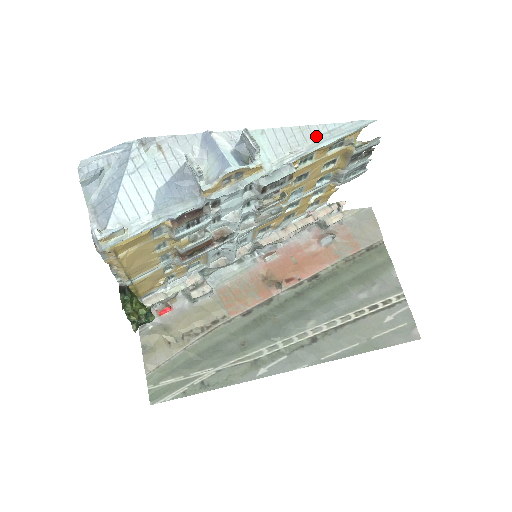
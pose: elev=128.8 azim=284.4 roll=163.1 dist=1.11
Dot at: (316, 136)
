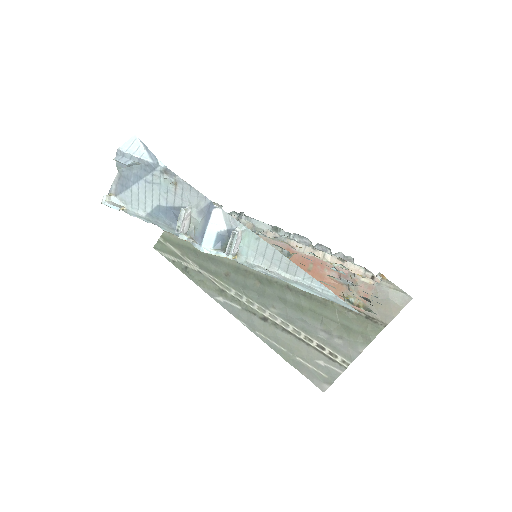
Dot at: (298, 277)
